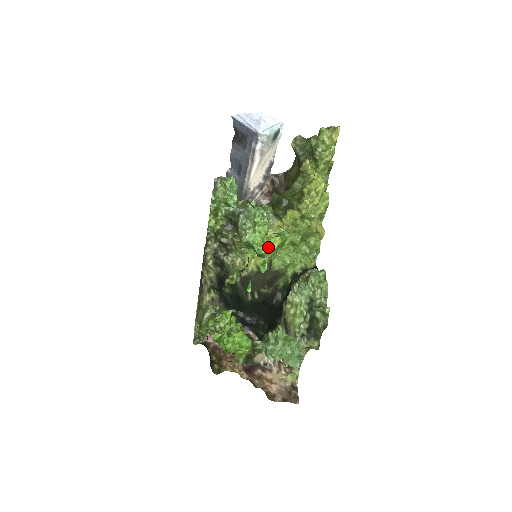
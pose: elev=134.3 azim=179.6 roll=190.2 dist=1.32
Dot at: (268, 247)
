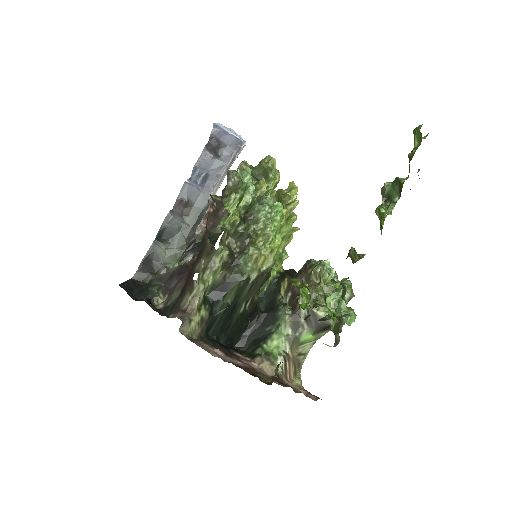
Dot at: occluded
